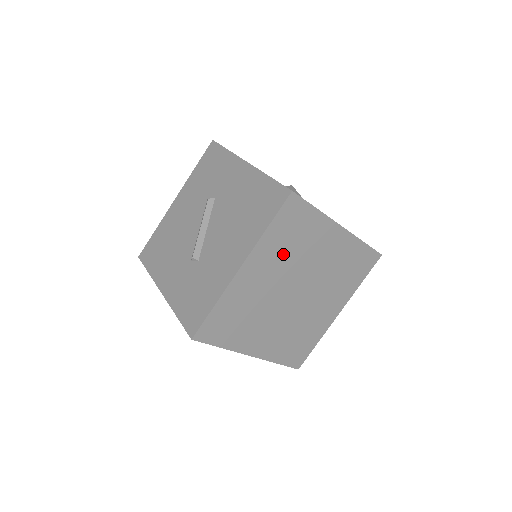
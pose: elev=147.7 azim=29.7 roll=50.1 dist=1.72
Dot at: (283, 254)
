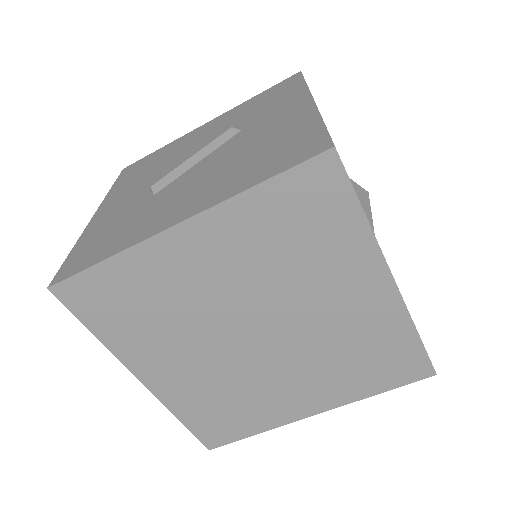
Dot at: (264, 254)
